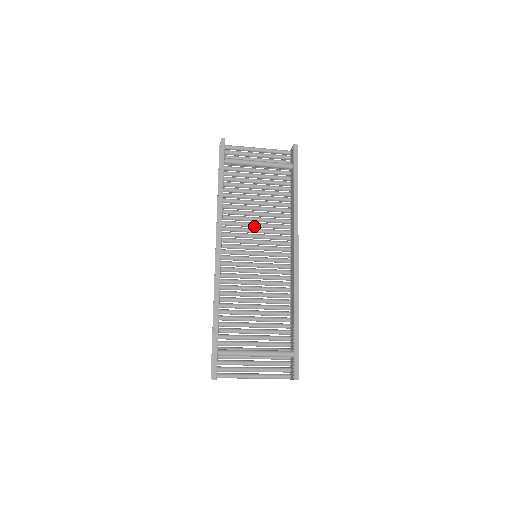
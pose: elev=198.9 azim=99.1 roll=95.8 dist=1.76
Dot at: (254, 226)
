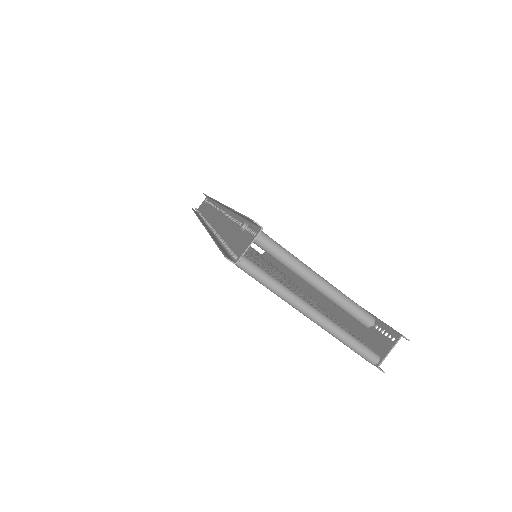
Dot at: occluded
